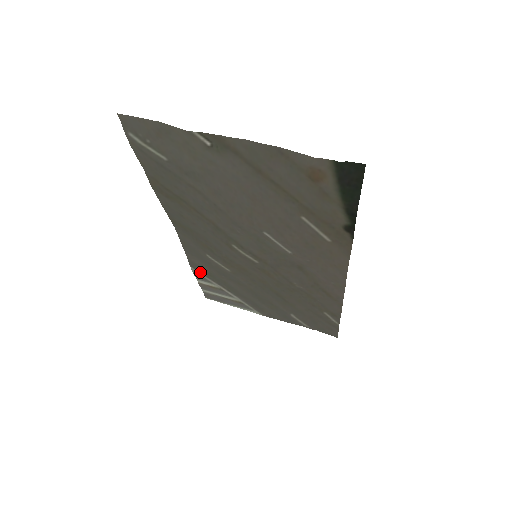
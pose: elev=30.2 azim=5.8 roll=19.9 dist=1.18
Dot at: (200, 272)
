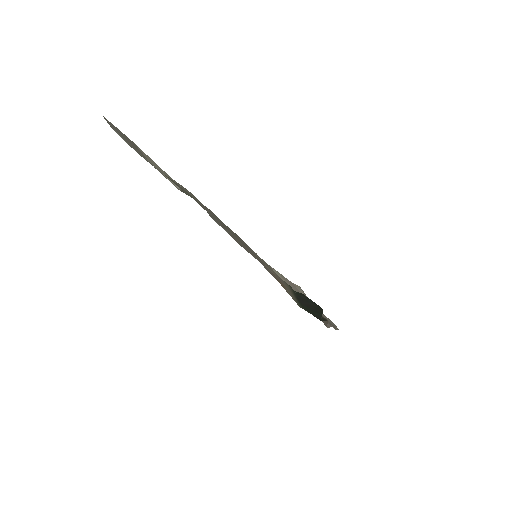
Dot at: occluded
